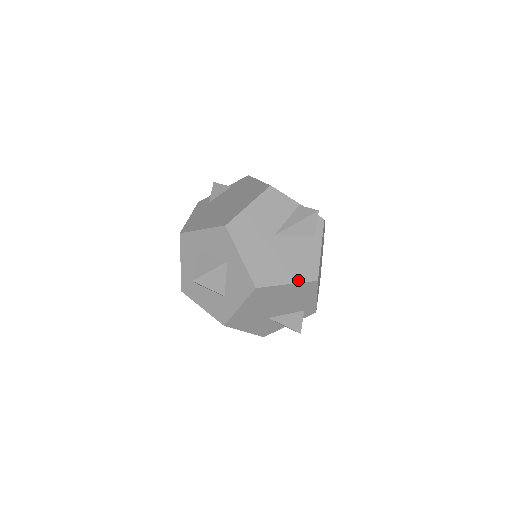
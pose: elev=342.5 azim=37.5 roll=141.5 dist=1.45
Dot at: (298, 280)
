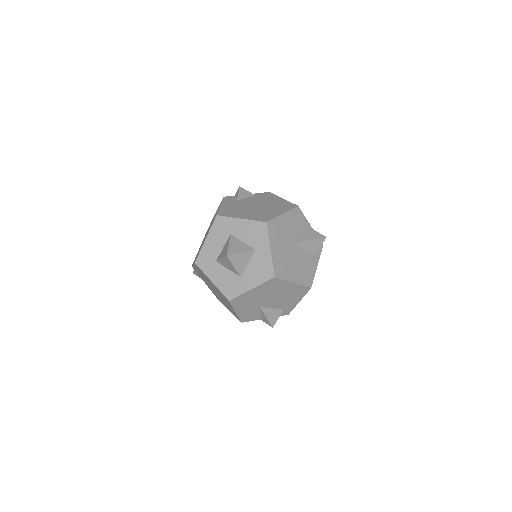
Dot at: (300, 282)
